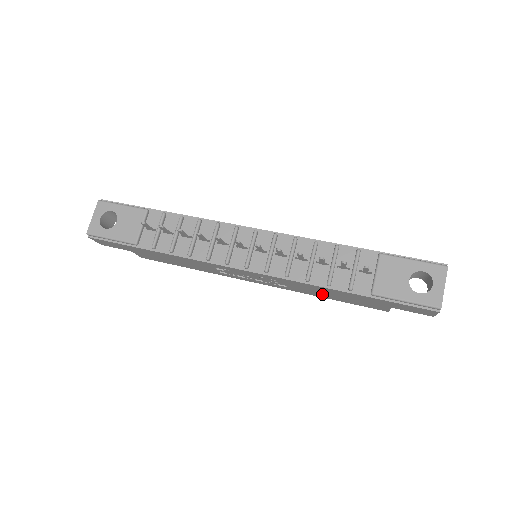
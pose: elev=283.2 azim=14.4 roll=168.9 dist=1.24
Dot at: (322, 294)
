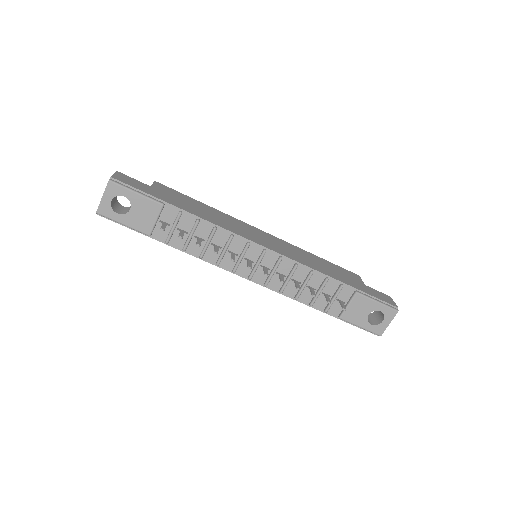
Dot at: occluded
